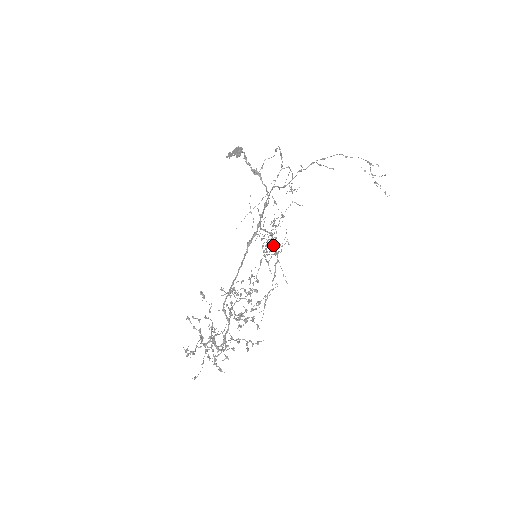
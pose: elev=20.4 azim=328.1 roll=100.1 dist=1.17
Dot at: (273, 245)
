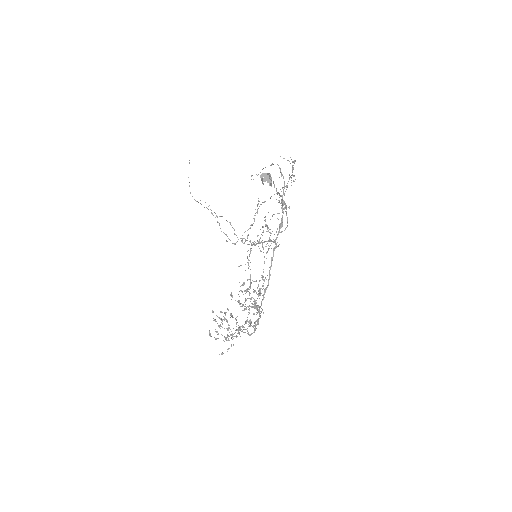
Dot at: occluded
